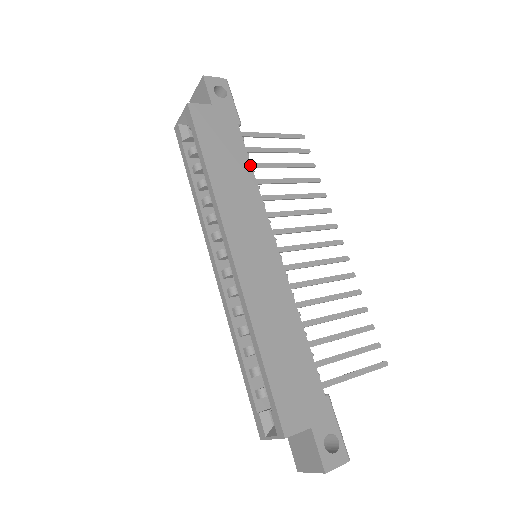
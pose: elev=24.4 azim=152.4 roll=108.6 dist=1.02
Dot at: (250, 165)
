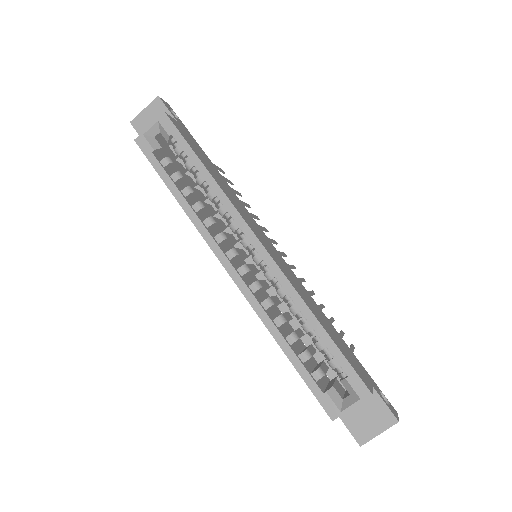
Dot at: (223, 178)
